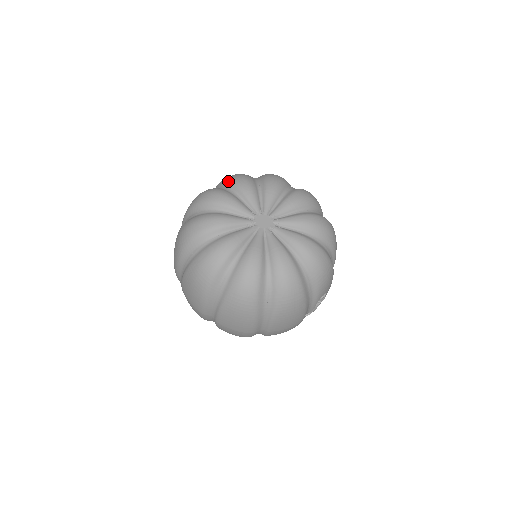
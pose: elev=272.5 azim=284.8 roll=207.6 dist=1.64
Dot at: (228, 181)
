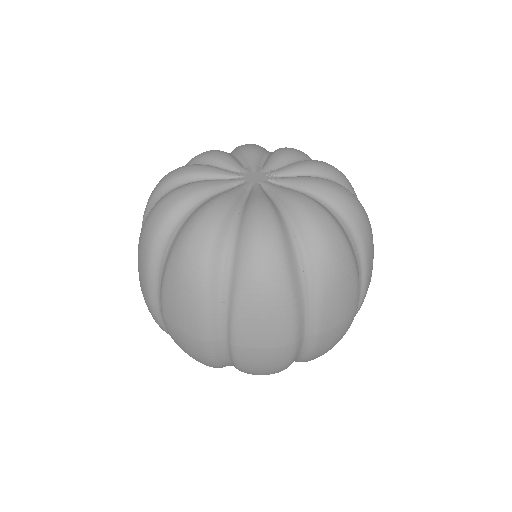
Dot at: (164, 185)
